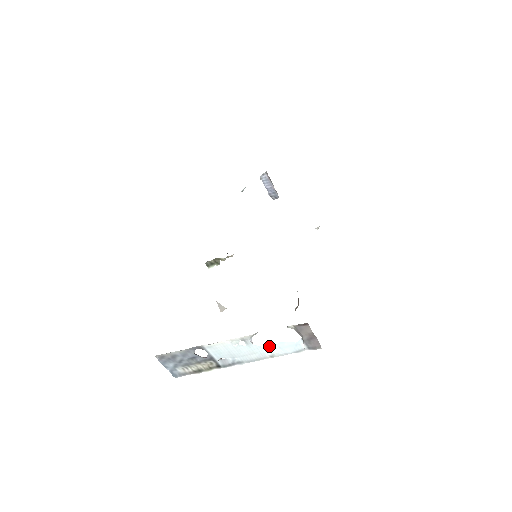
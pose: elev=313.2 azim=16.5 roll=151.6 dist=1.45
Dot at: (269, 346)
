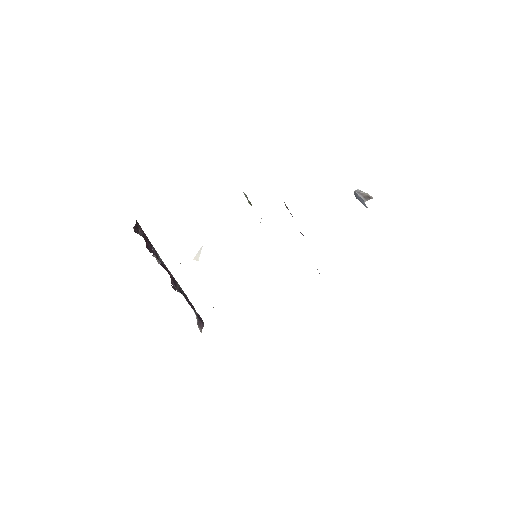
Dot at: (184, 297)
